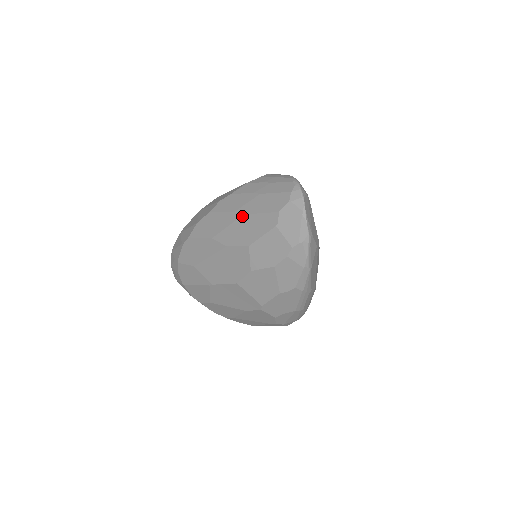
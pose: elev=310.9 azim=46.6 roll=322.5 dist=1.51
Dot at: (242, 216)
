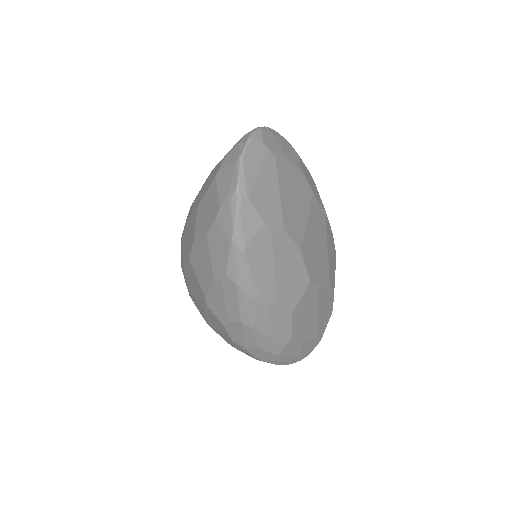
Dot at: (211, 172)
